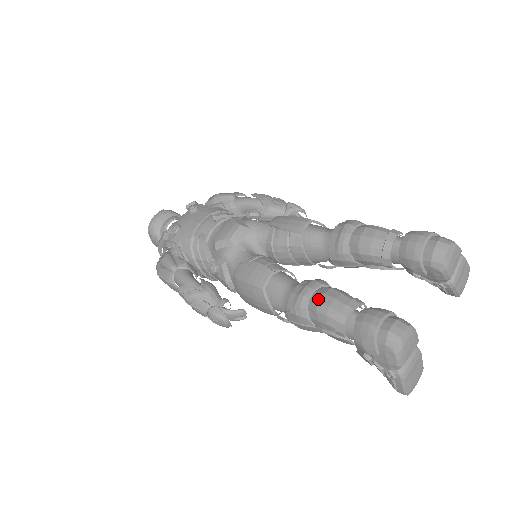
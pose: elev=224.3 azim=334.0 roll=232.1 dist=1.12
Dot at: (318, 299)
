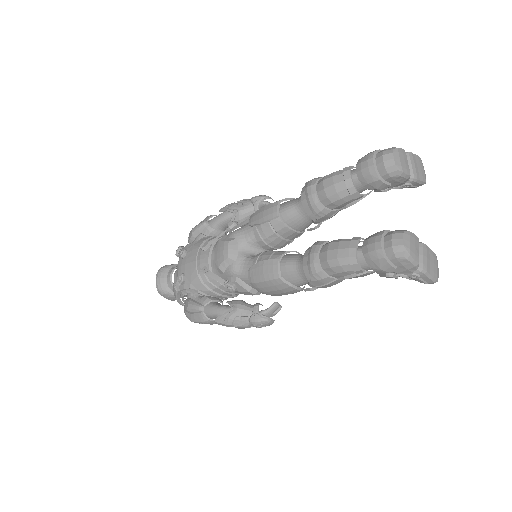
Dot at: (326, 258)
